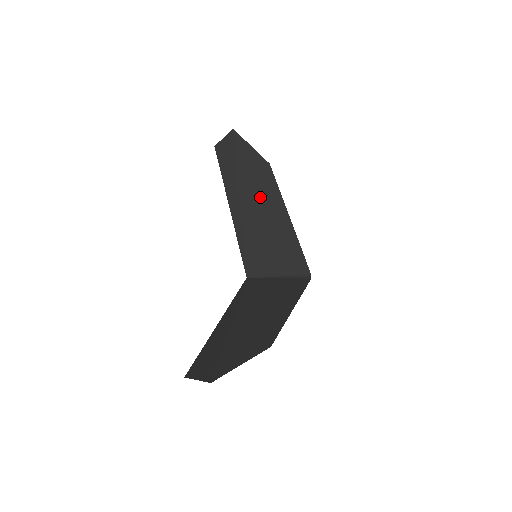
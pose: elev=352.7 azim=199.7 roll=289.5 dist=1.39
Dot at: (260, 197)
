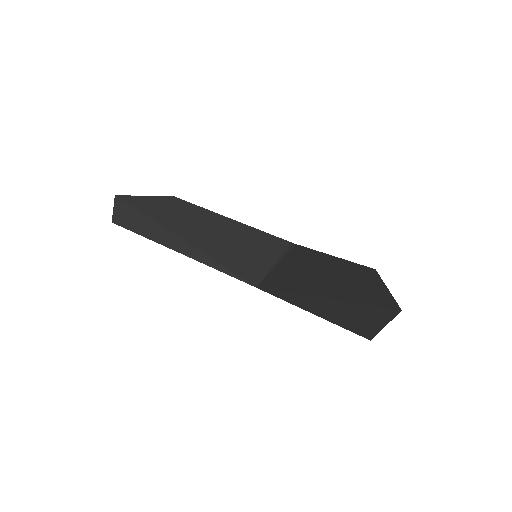
Dot at: (196, 225)
